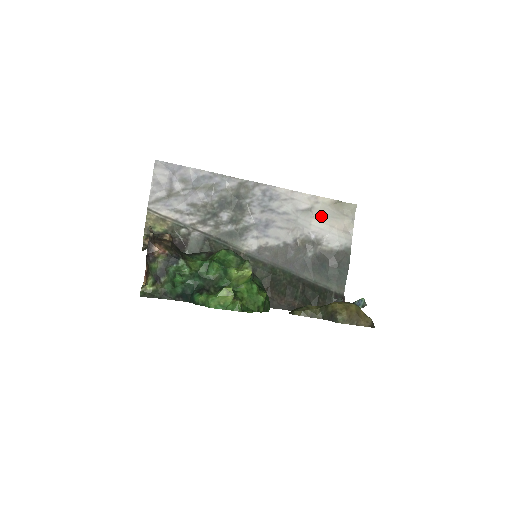
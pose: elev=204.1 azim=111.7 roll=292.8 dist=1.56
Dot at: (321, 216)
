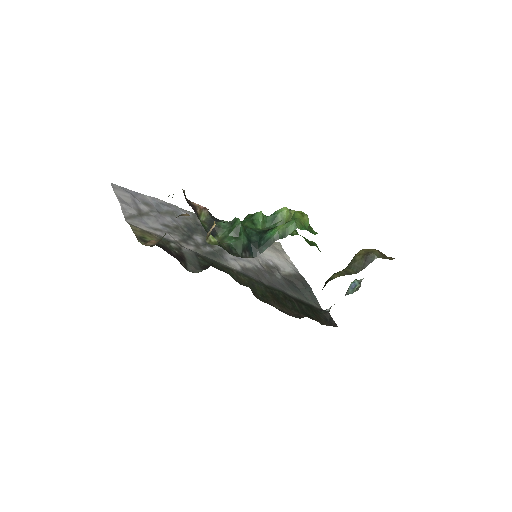
Dot at: occluded
